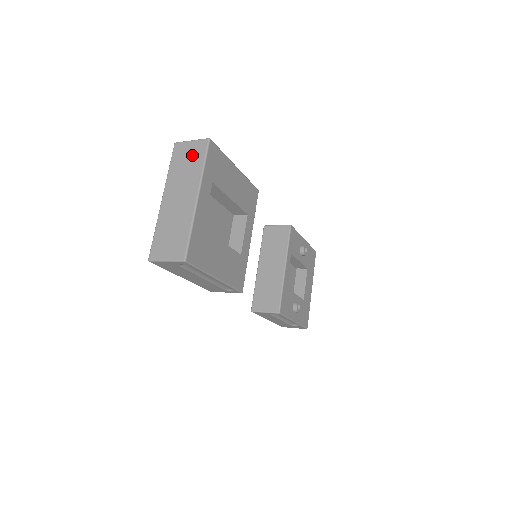
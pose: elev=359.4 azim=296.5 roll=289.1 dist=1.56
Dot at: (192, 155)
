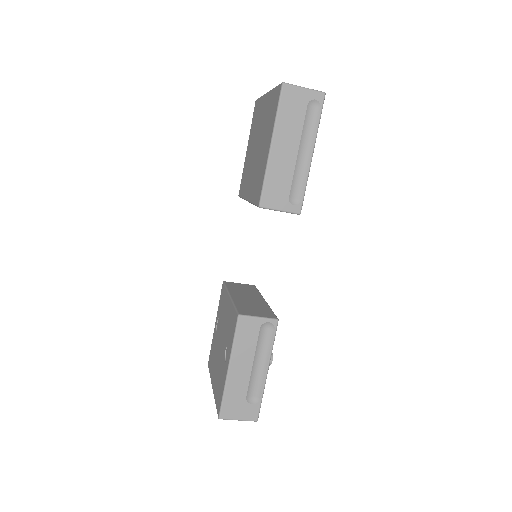
Dot at: occluded
